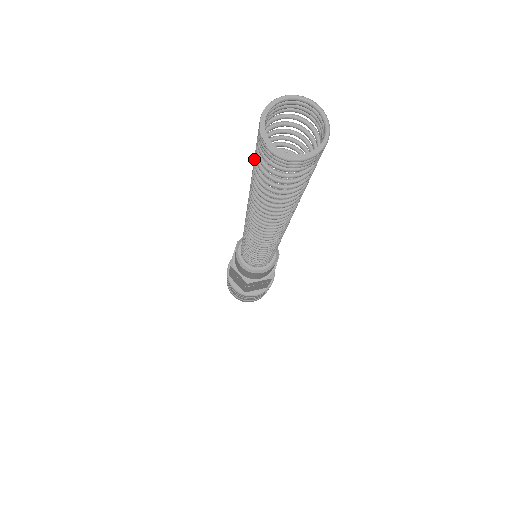
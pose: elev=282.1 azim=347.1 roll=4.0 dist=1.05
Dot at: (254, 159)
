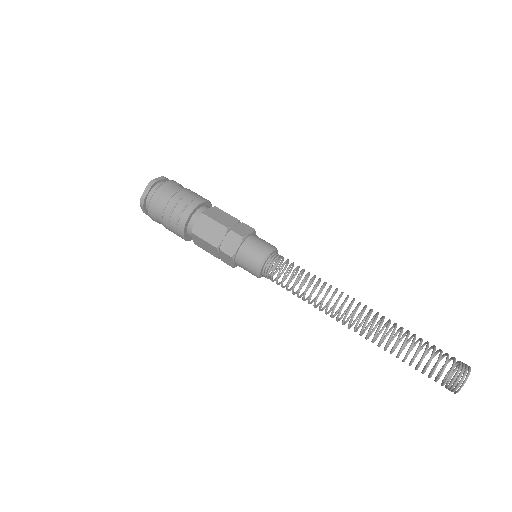
Dot at: (428, 366)
